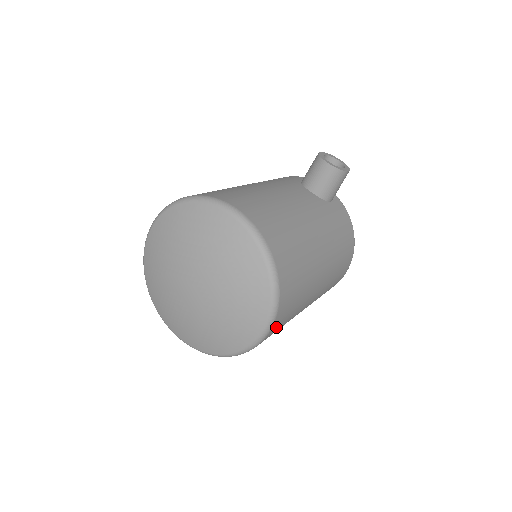
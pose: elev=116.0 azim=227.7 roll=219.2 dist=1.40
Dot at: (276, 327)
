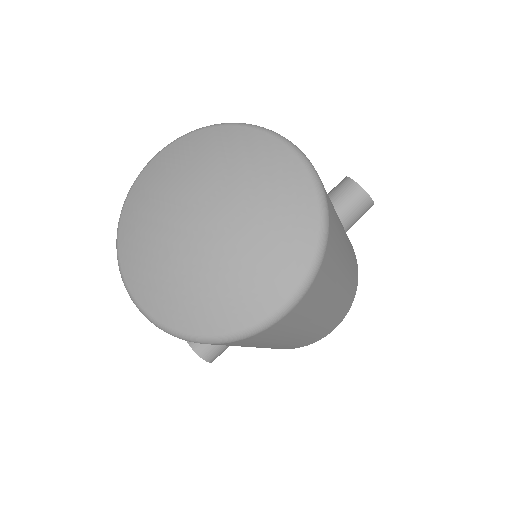
Dot at: (295, 312)
